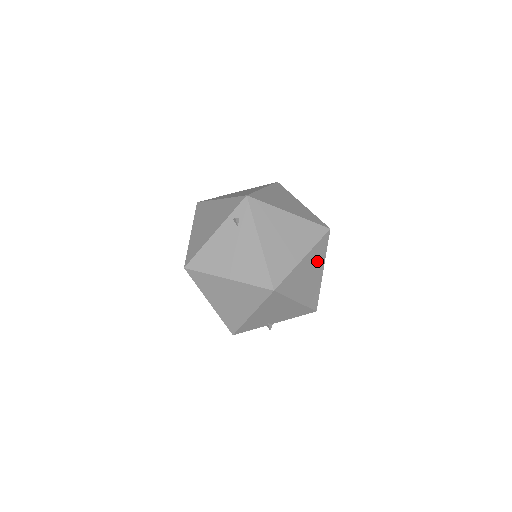
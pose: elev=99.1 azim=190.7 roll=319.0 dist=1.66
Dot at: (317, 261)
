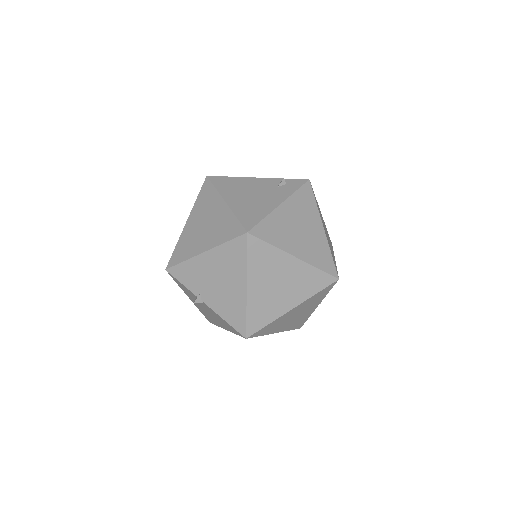
Dot at: (300, 286)
